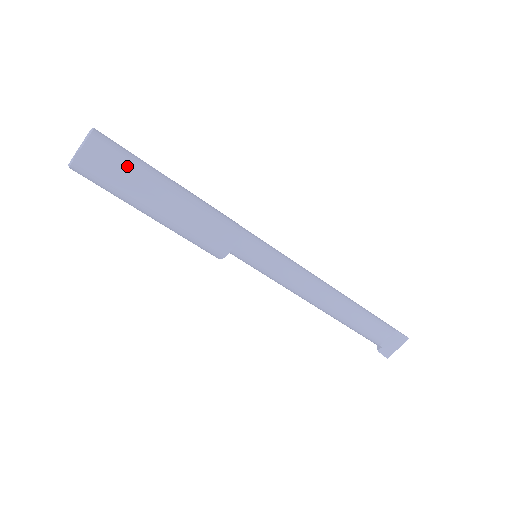
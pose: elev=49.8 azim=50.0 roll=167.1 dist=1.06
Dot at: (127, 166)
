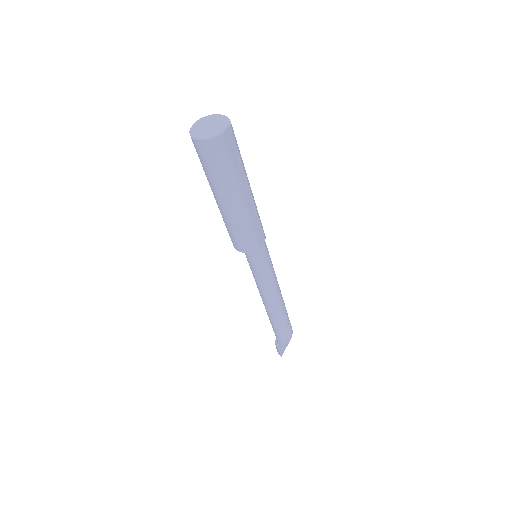
Dot at: occluded
